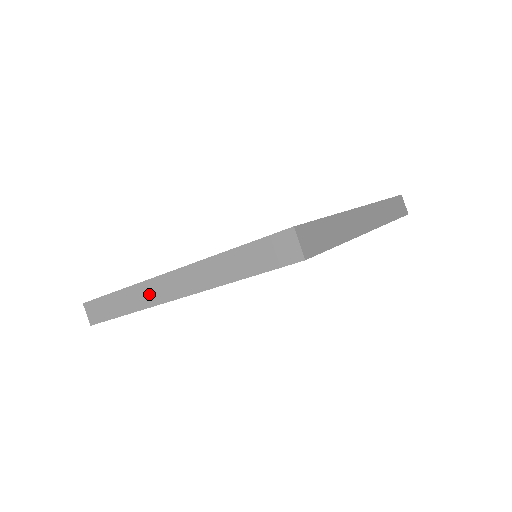
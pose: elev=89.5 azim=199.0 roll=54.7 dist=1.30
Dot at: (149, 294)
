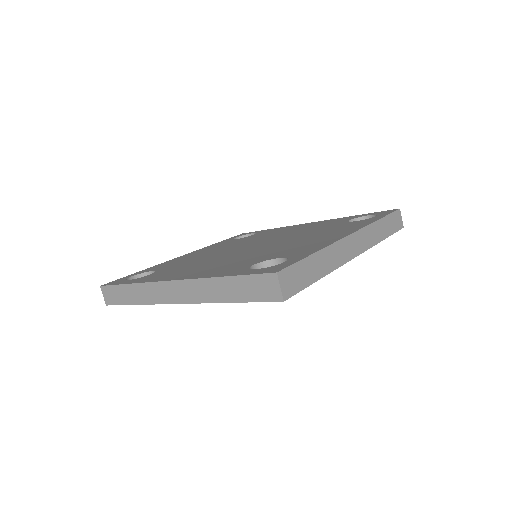
Dot at: (155, 293)
